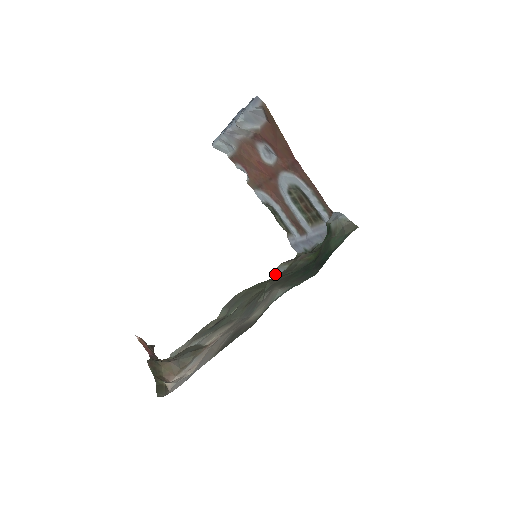
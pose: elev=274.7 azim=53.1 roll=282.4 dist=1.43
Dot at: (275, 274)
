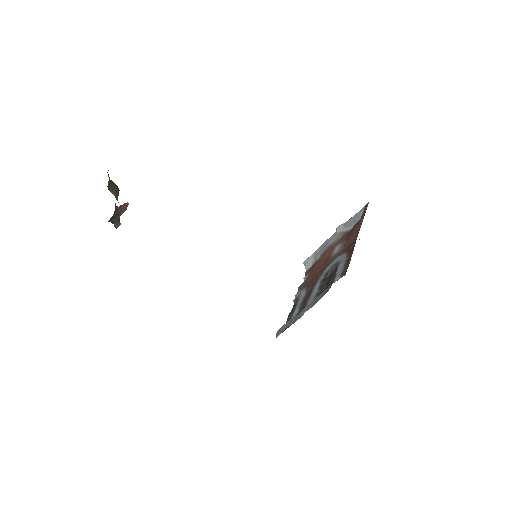
Dot at: occluded
